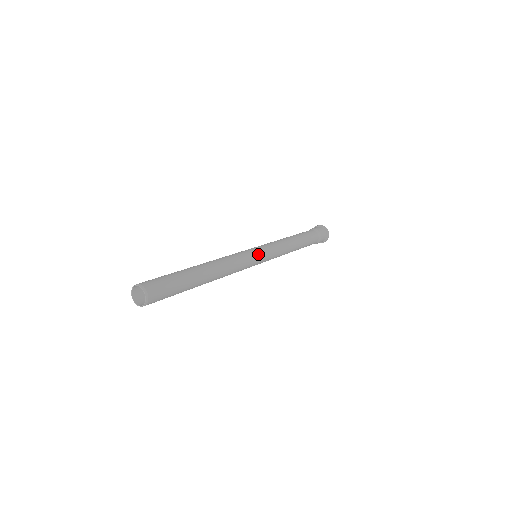
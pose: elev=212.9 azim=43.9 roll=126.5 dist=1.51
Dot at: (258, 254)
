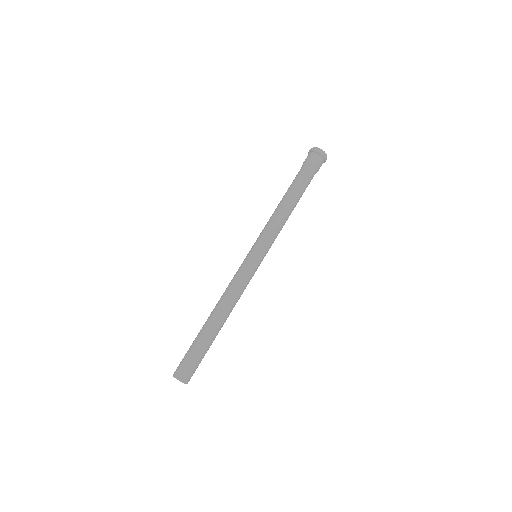
Dot at: (253, 260)
